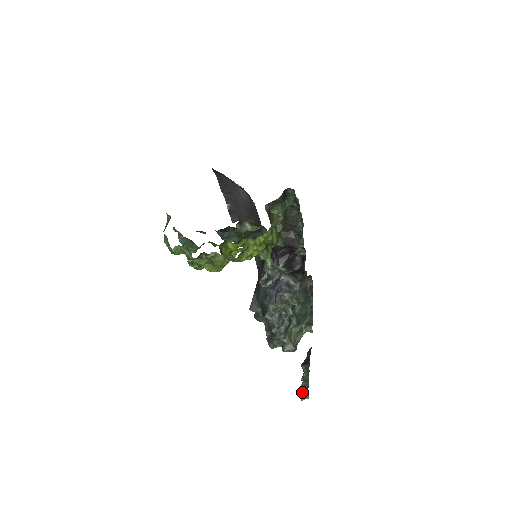
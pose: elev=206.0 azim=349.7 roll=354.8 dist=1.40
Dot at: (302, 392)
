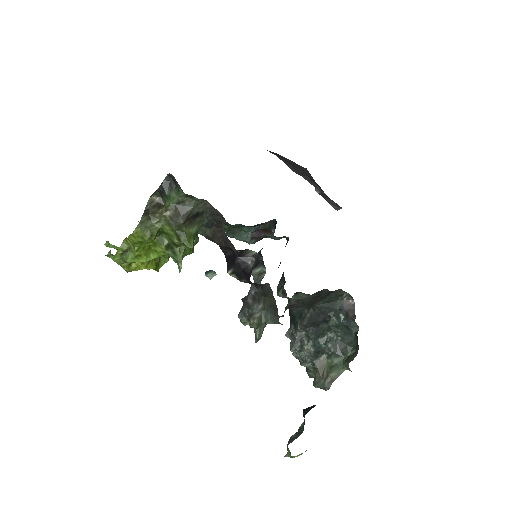
Dot at: occluded
